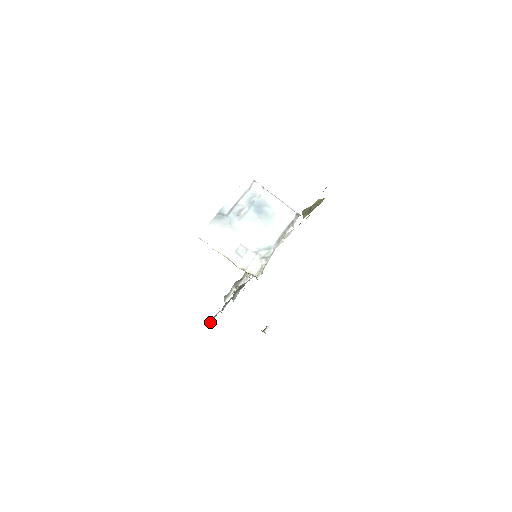
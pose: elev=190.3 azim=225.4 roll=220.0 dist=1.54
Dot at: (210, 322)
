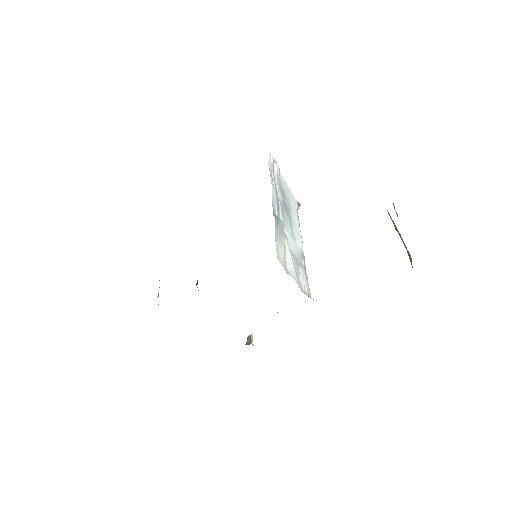
Dot at: occluded
